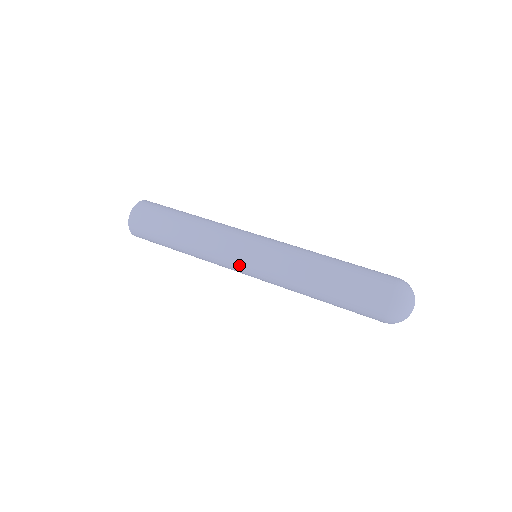
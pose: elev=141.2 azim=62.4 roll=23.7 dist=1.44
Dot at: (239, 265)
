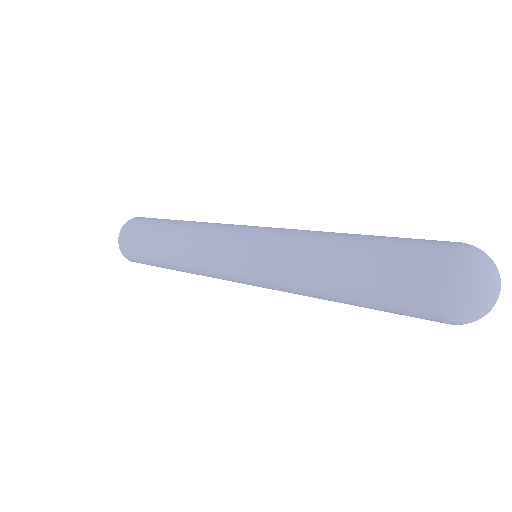
Dot at: (227, 259)
